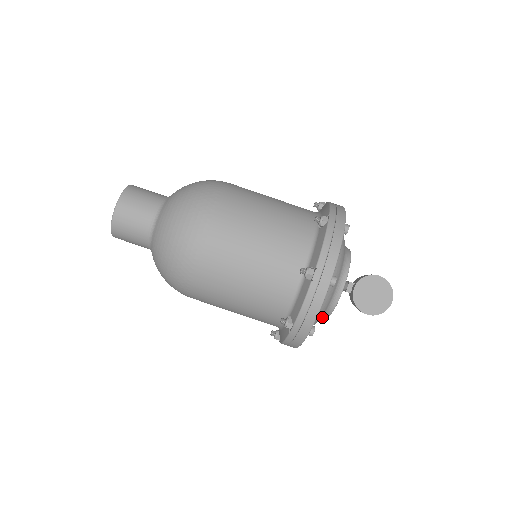
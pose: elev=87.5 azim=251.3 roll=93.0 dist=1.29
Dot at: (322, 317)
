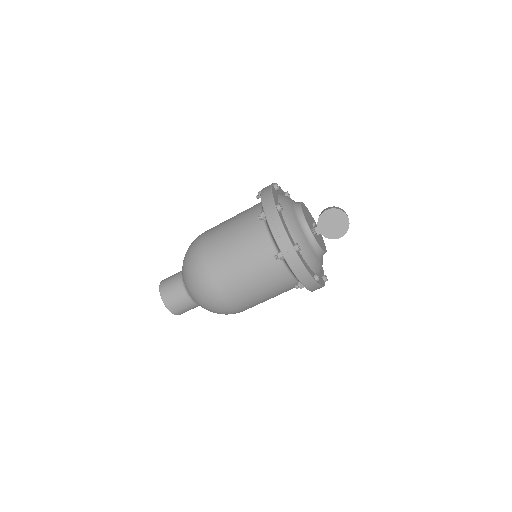
Dot at: (322, 256)
